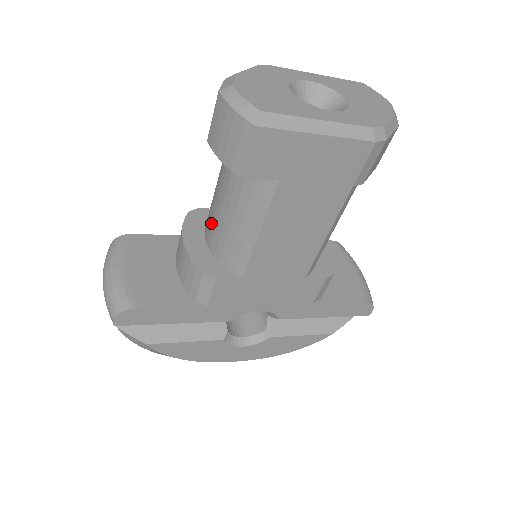
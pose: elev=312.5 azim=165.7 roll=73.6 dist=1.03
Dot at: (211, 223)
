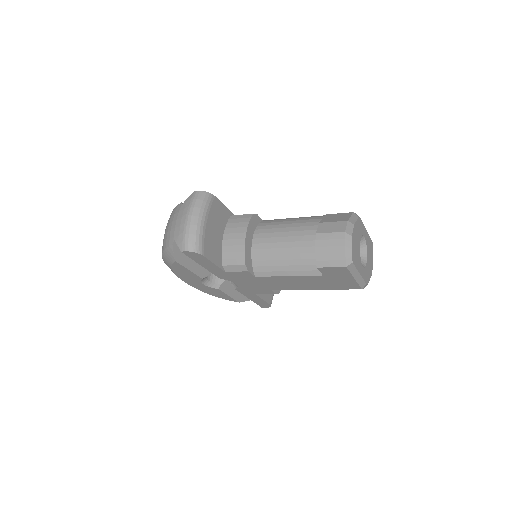
Dot at: (267, 242)
